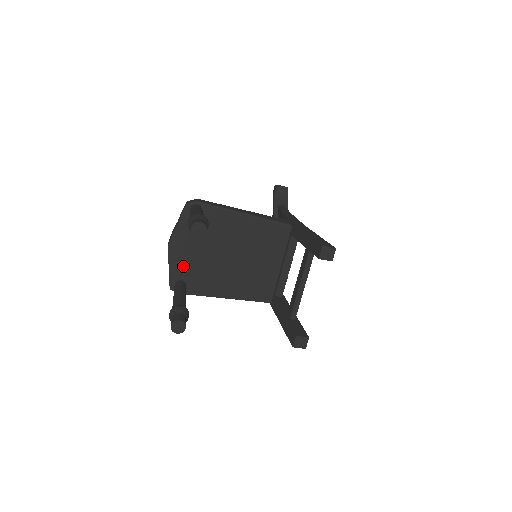
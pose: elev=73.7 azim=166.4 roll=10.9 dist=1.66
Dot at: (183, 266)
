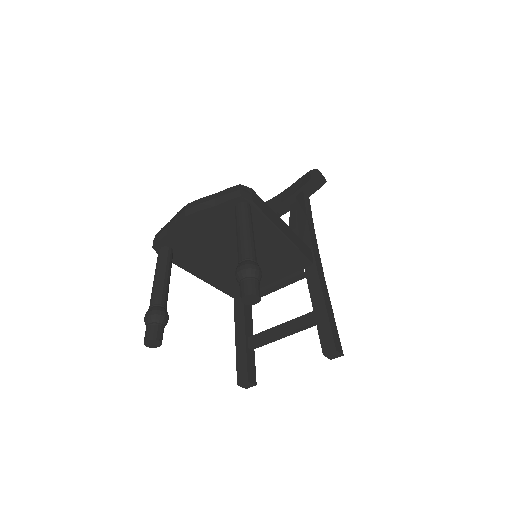
Dot at: (184, 239)
